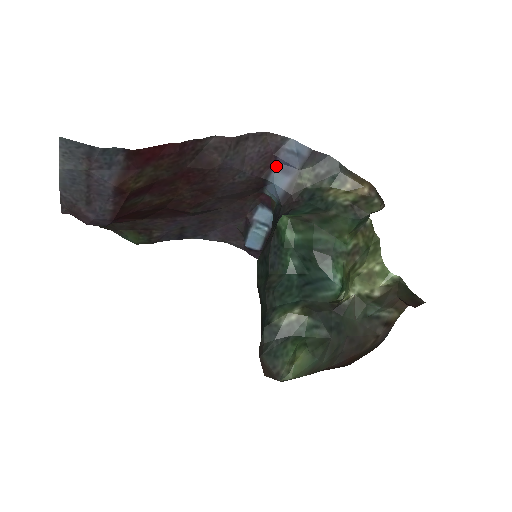
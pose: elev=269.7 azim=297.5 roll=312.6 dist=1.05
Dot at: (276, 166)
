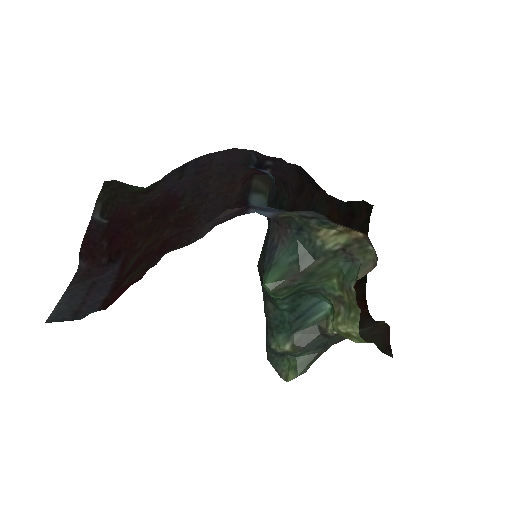
Dot at: (252, 208)
